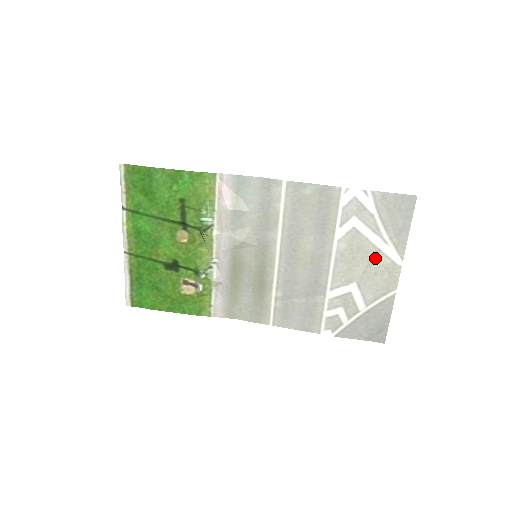
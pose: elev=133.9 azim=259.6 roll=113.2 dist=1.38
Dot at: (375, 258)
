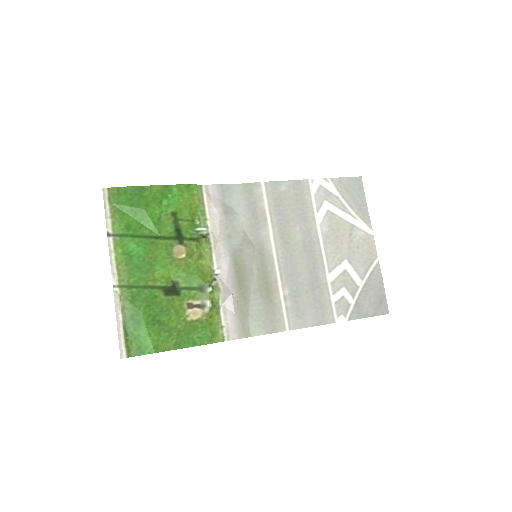
Dot at: (352, 233)
